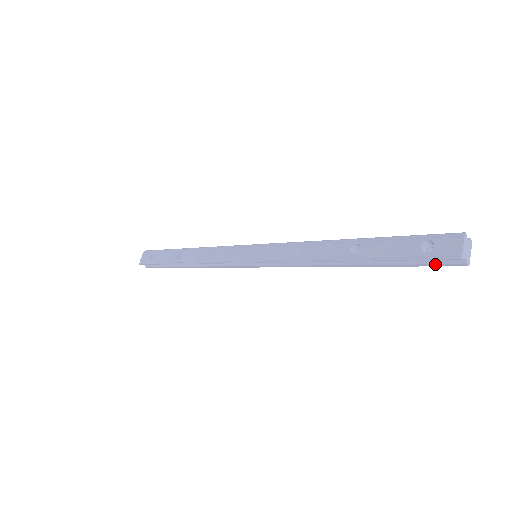
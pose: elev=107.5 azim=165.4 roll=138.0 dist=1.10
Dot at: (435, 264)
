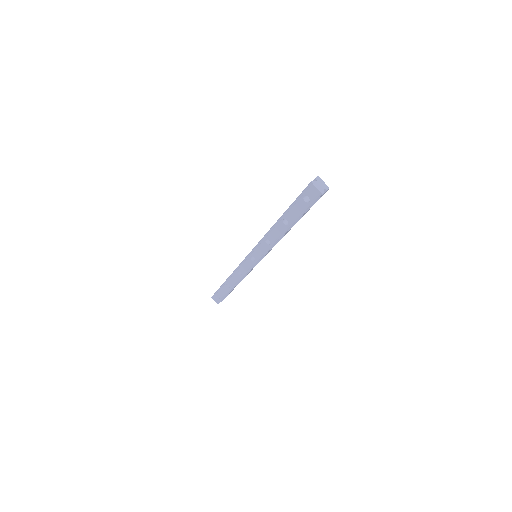
Dot at: occluded
